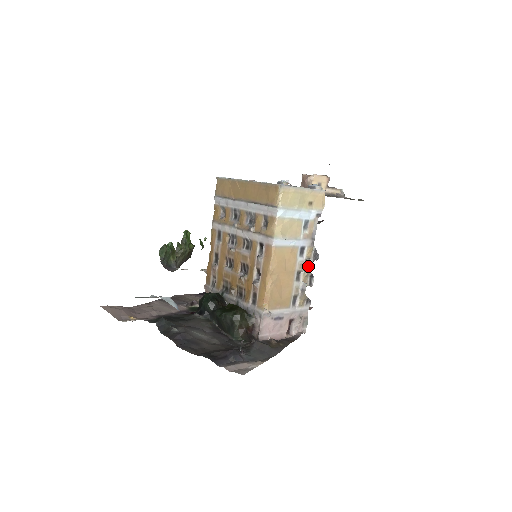
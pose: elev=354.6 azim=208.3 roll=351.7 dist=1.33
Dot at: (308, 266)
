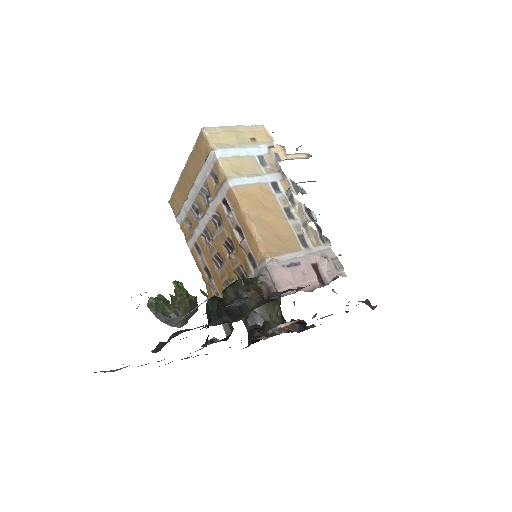
Dot at: (292, 196)
